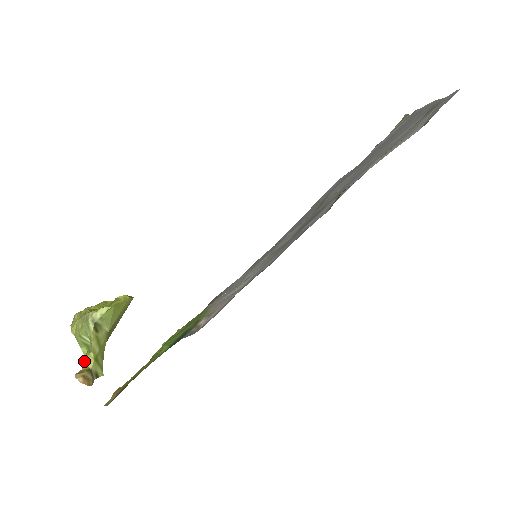
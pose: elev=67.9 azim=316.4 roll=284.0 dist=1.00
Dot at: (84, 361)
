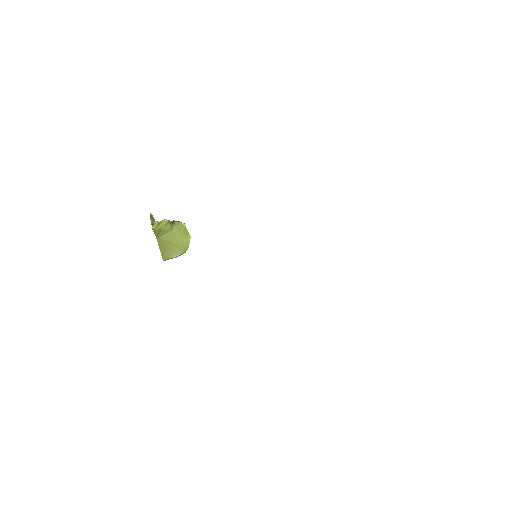
Dot at: occluded
